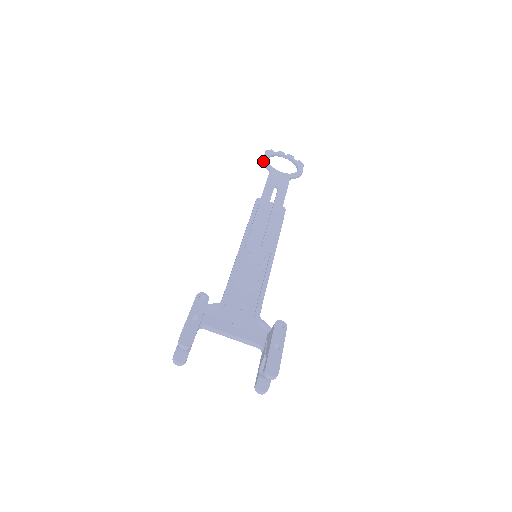
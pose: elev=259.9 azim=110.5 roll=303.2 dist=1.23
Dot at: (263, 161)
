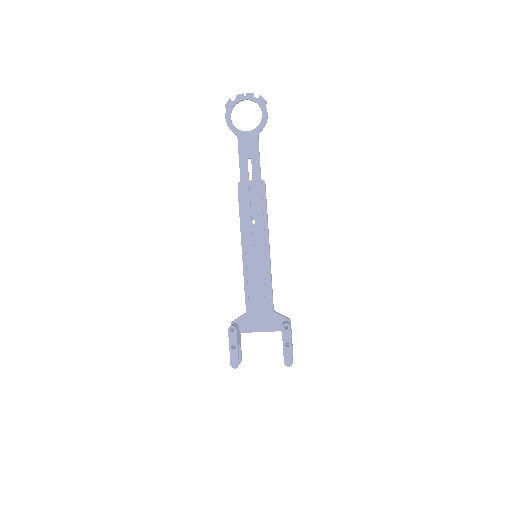
Dot at: occluded
